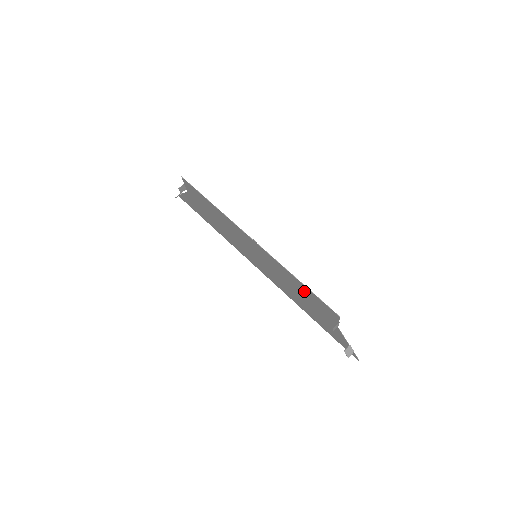
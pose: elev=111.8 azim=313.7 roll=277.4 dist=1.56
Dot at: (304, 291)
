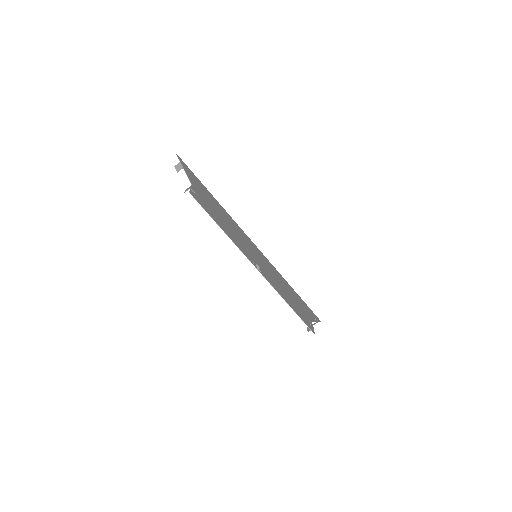
Dot at: (292, 305)
